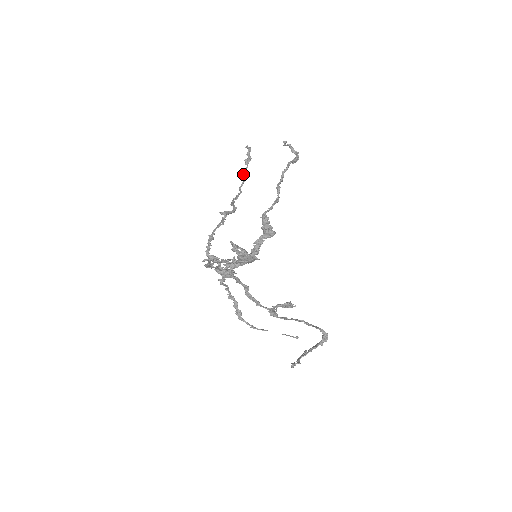
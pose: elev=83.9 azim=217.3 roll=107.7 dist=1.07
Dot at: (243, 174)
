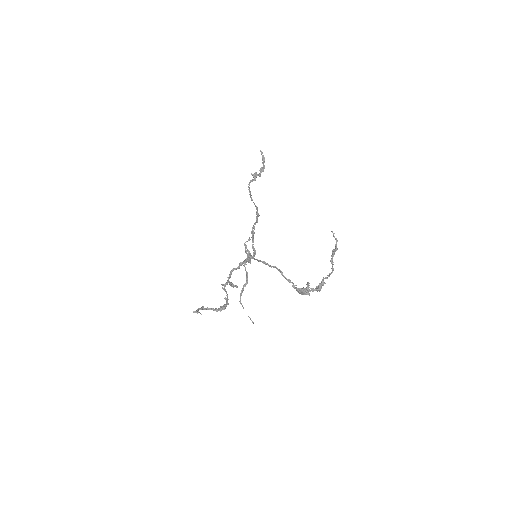
Dot at: (256, 176)
